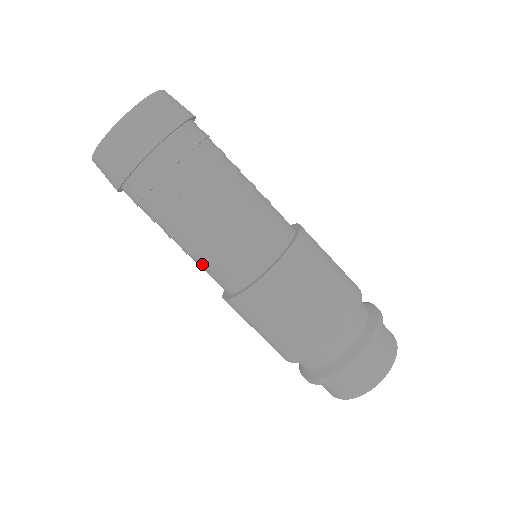
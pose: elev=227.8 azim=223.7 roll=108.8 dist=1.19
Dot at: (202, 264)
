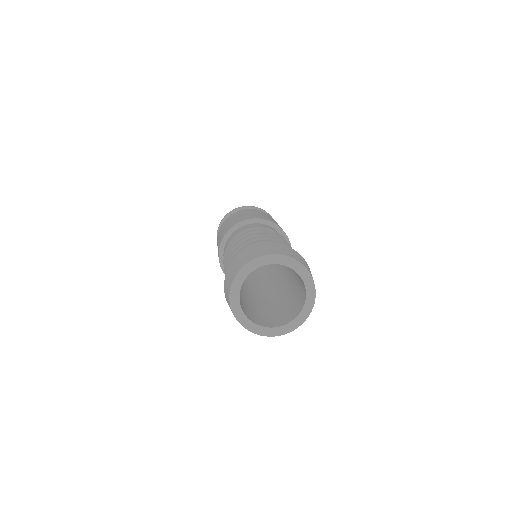
Dot at: occluded
